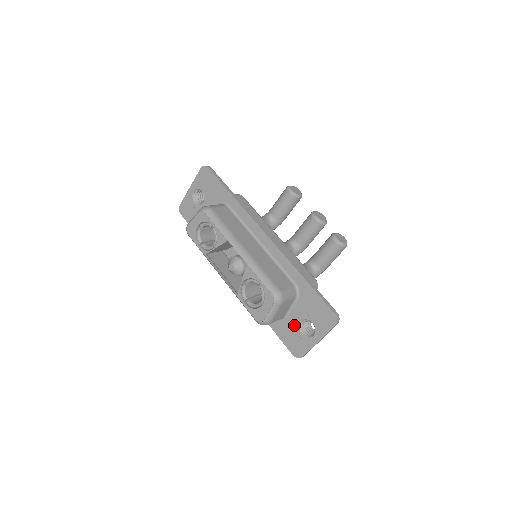
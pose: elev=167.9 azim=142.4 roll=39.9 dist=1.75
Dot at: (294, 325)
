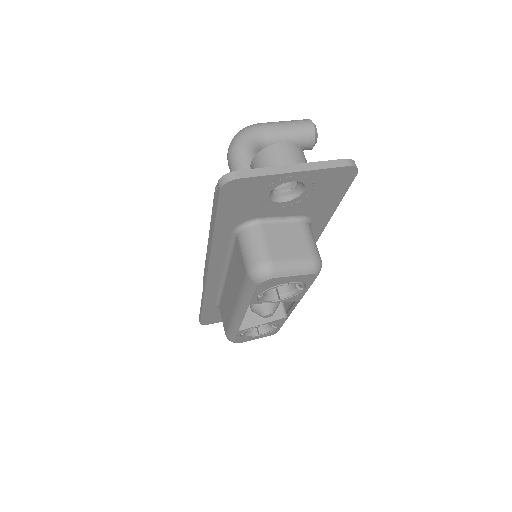
Dot at: occluded
